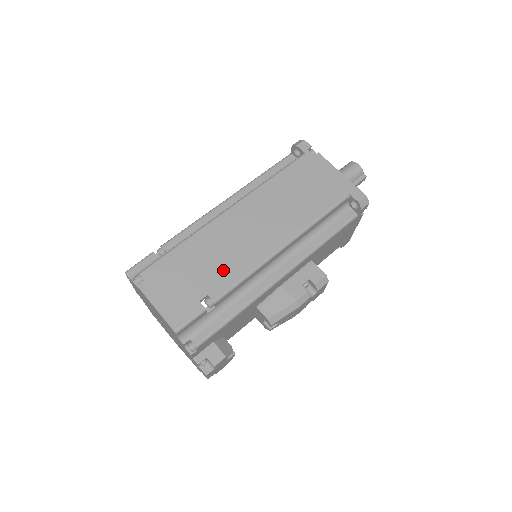
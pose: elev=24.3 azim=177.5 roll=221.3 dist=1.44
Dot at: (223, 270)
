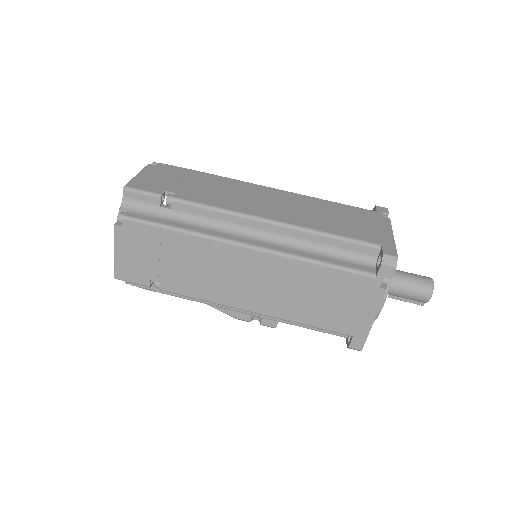
Dot at: (189, 281)
